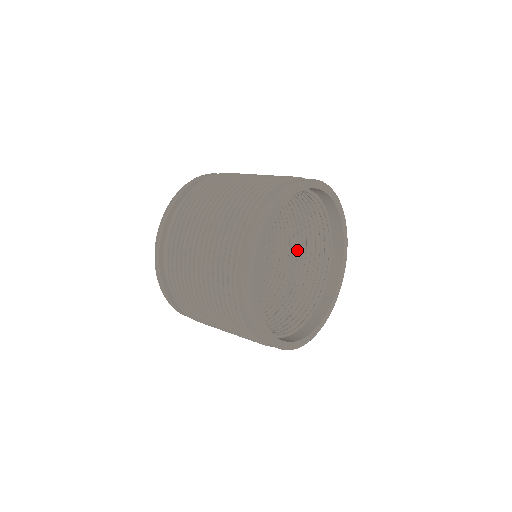
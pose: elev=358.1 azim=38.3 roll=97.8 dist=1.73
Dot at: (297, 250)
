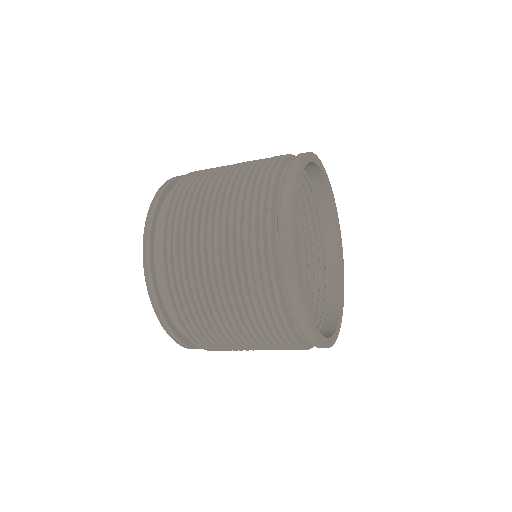
Dot at: occluded
